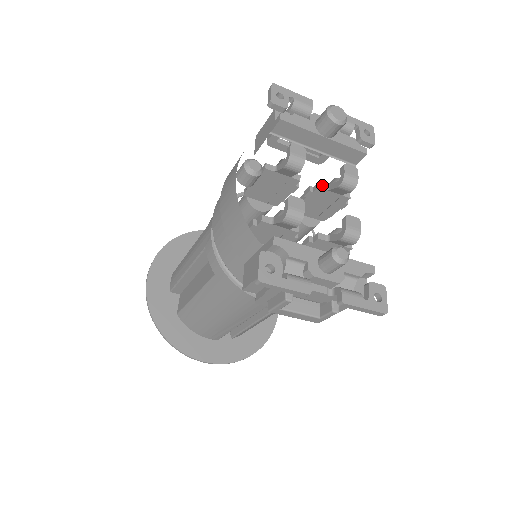
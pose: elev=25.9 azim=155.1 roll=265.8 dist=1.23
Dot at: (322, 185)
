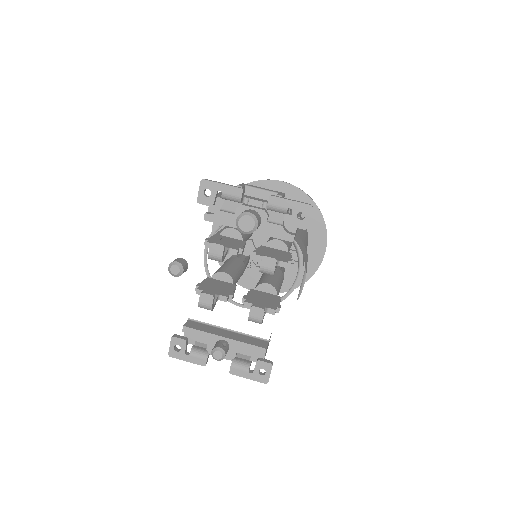
Dot at: (258, 257)
